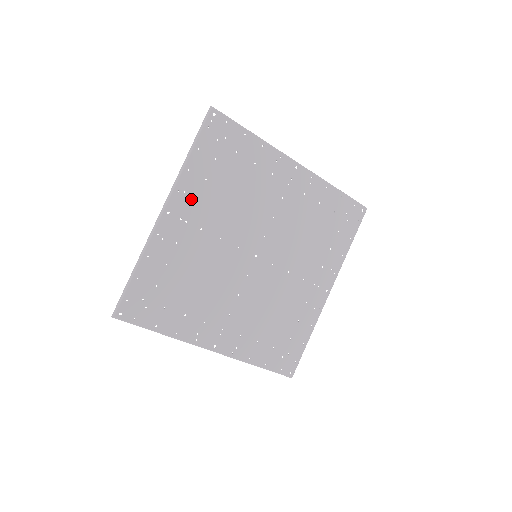
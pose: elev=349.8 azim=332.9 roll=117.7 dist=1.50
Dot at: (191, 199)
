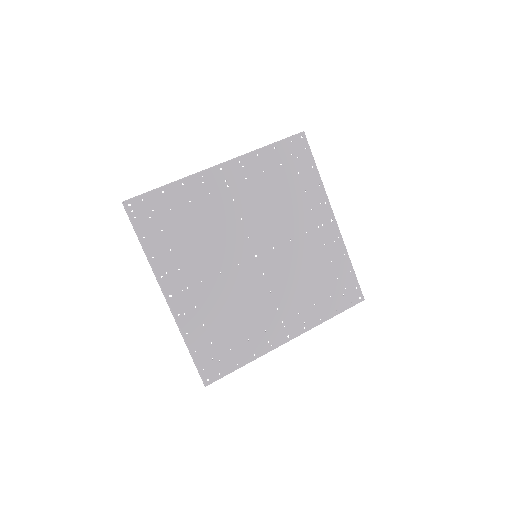
Dot at: (175, 272)
